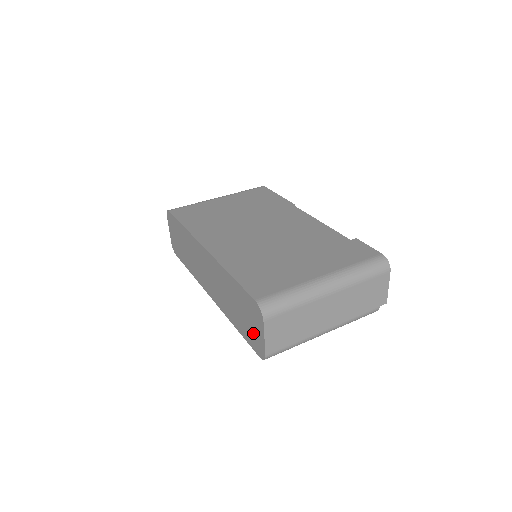
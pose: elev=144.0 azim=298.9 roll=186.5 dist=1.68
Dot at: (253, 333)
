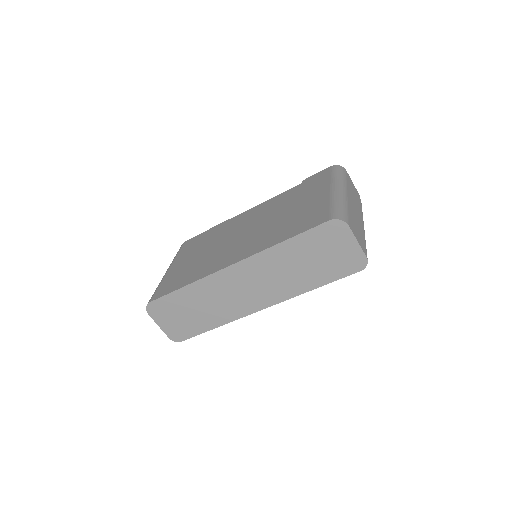
Dot at: (341, 258)
